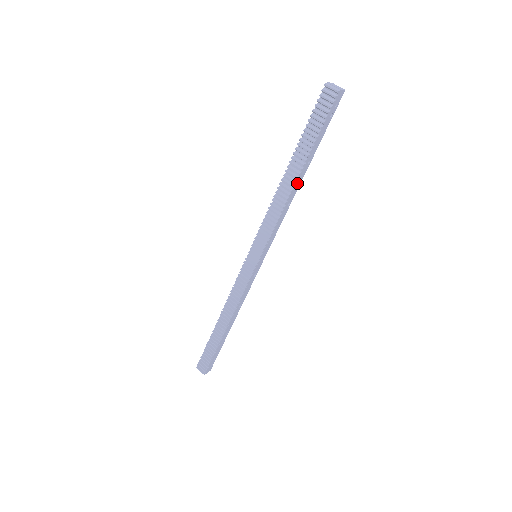
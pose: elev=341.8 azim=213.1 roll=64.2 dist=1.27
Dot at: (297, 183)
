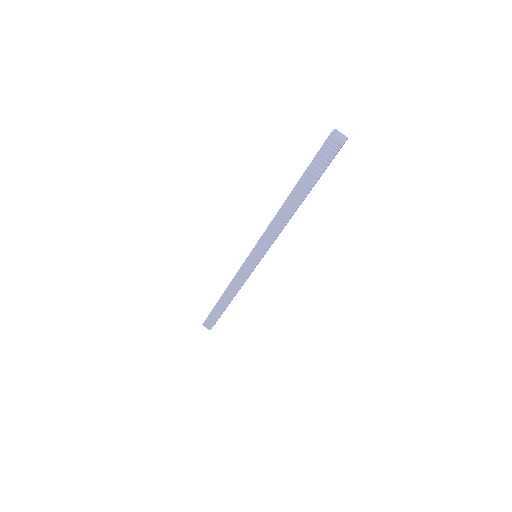
Dot at: occluded
